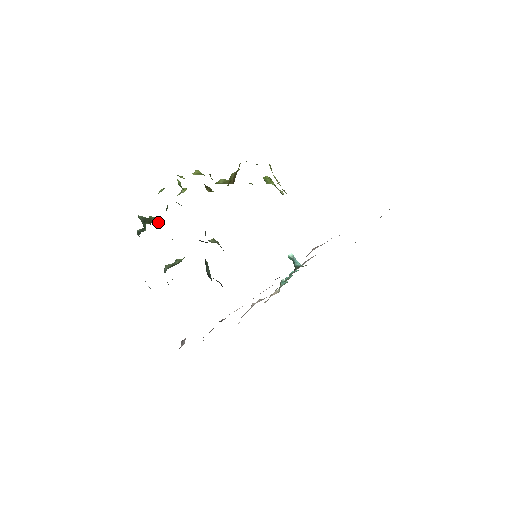
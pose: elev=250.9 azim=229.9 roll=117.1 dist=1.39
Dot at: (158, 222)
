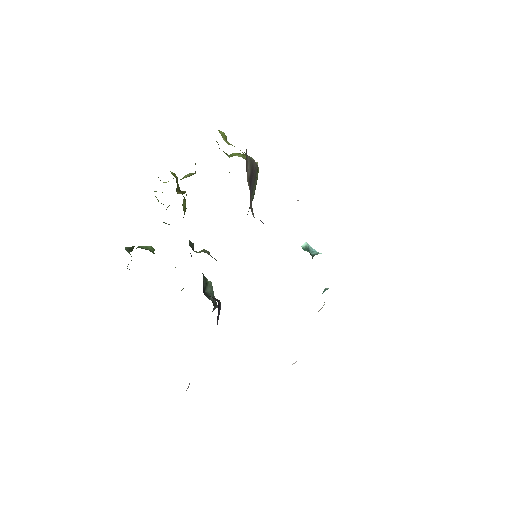
Dot at: occluded
